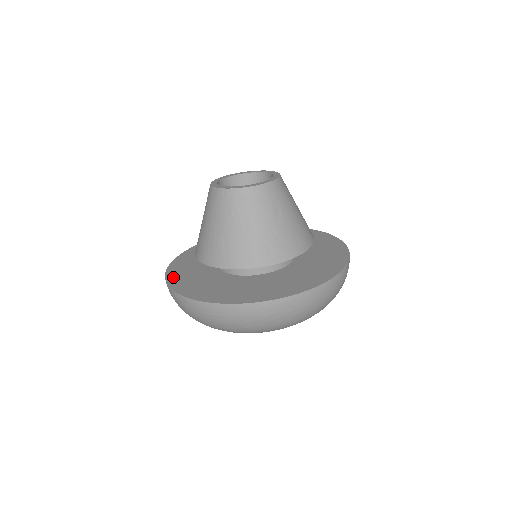
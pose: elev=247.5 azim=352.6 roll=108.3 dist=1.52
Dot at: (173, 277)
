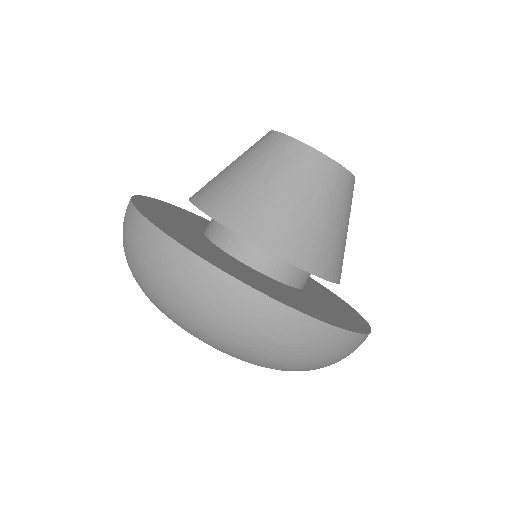
Dot at: (155, 201)
